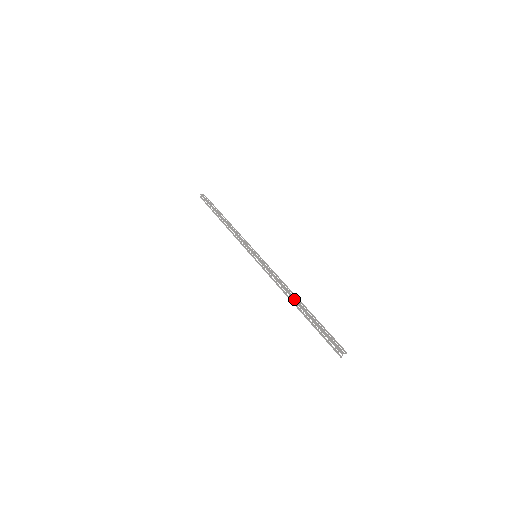
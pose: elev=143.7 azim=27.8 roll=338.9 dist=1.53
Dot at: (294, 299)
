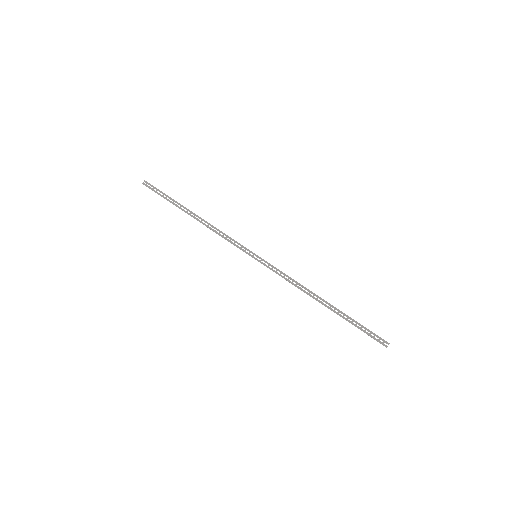
Dot at: (321, 298)
